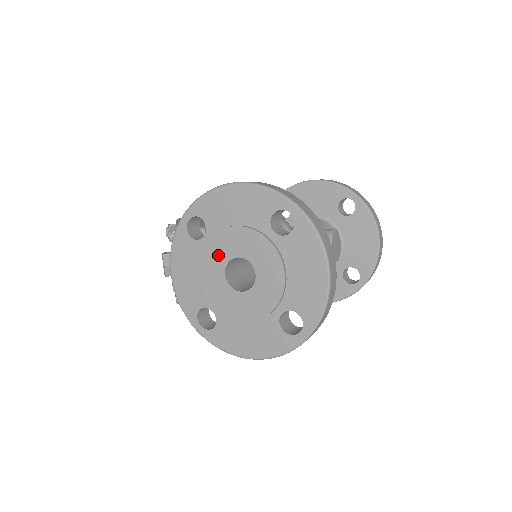
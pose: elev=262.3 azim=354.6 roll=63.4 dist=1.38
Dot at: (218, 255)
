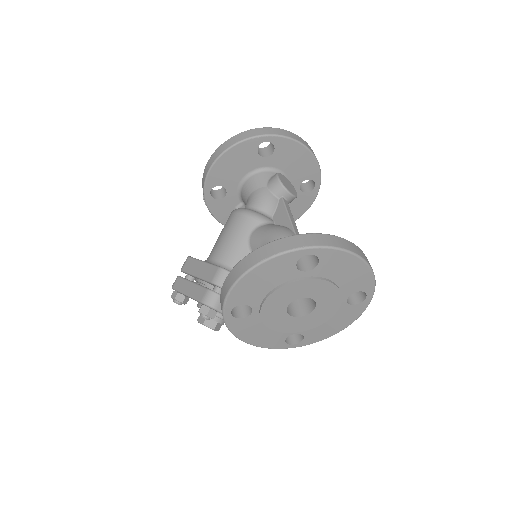
Dot at: (275, 312)
